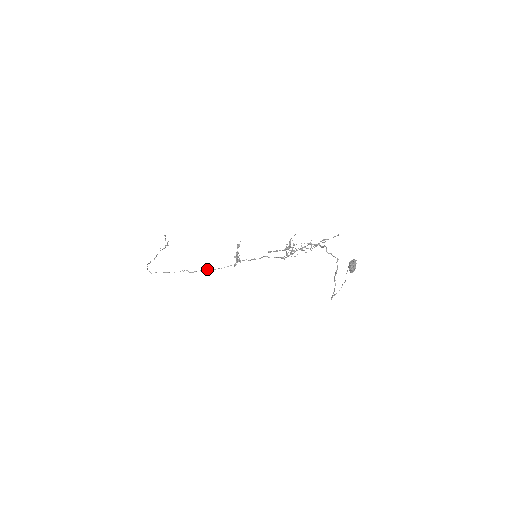
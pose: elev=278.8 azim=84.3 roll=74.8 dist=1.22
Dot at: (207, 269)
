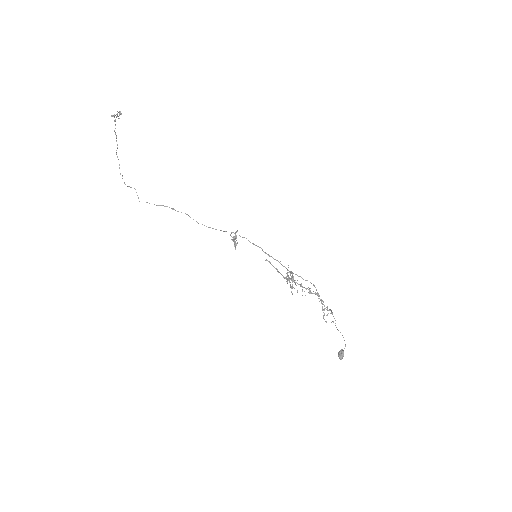
Dot at: (202, 224)
